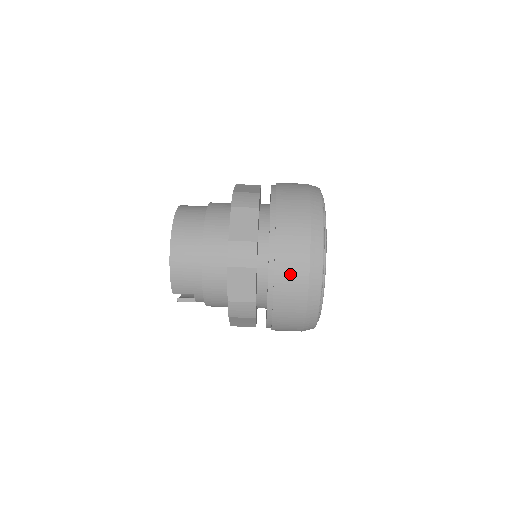
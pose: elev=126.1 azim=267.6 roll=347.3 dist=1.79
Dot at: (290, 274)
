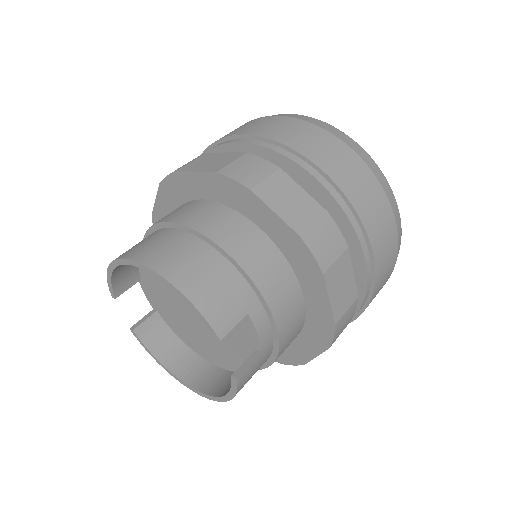
Dot at: (317, 146)
